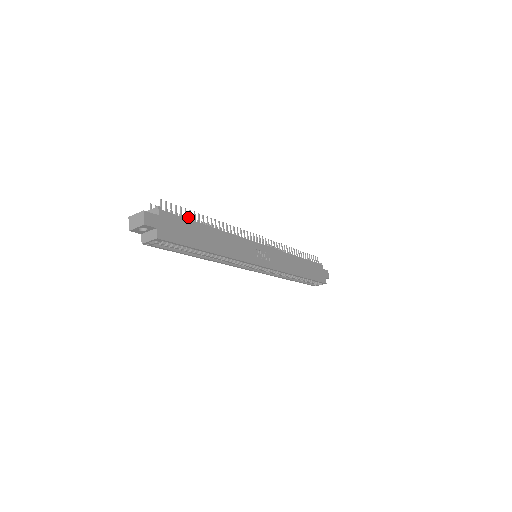
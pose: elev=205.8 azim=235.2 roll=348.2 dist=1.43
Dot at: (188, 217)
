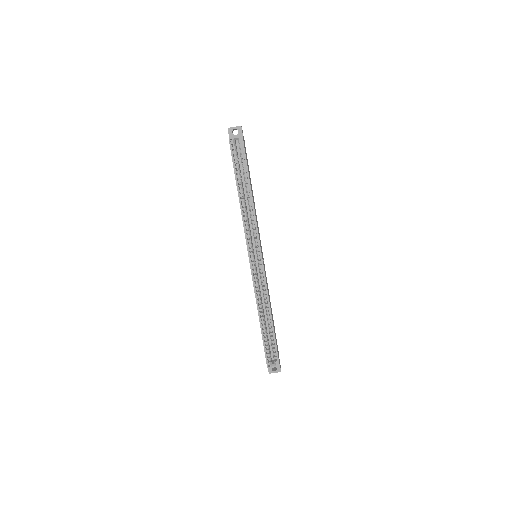
Dot at: occluded
